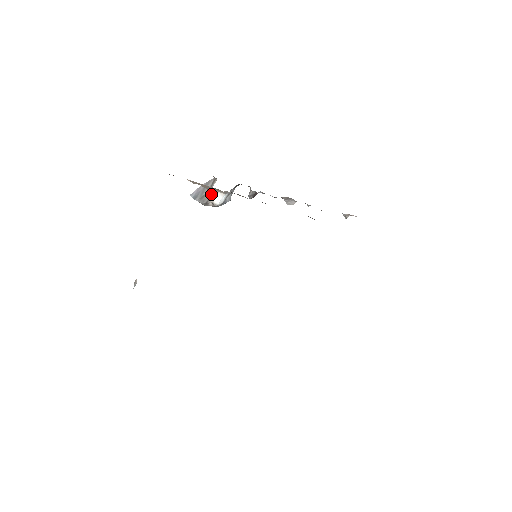
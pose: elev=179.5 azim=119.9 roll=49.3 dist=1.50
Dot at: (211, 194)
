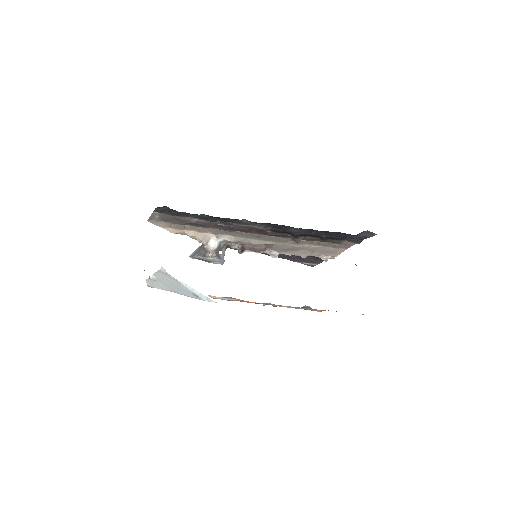
Dot at: (206, 243)
